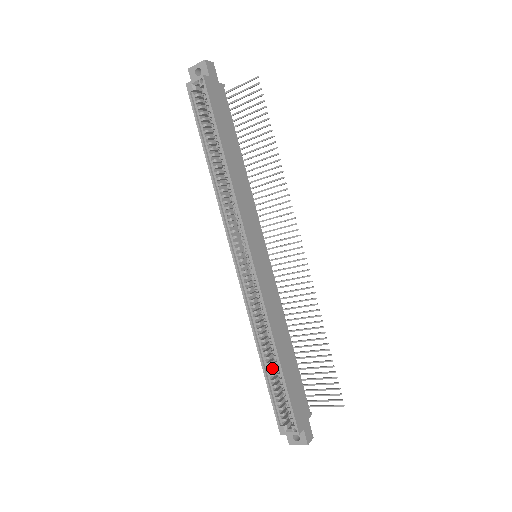
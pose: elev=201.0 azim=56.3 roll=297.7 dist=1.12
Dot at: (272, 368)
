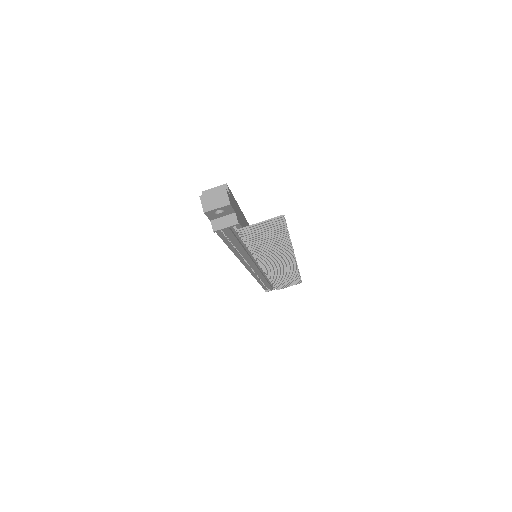
Dot at: occluded
